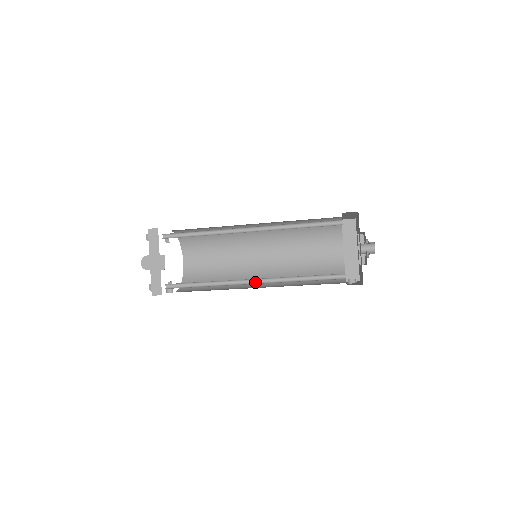
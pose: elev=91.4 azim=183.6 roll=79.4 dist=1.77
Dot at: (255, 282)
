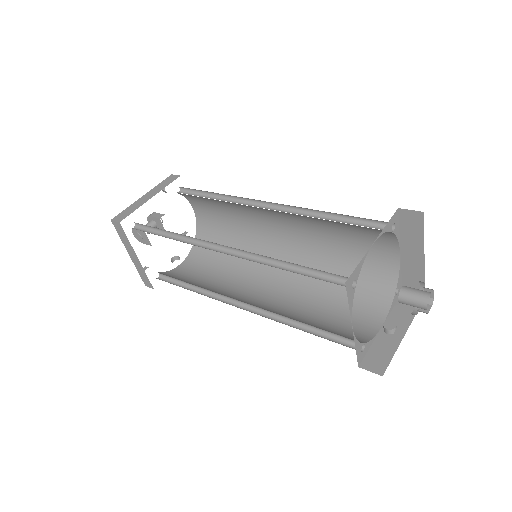
Dot at: (248, 305)
